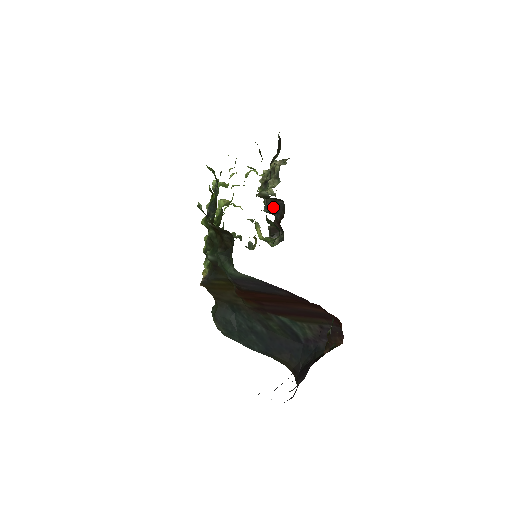
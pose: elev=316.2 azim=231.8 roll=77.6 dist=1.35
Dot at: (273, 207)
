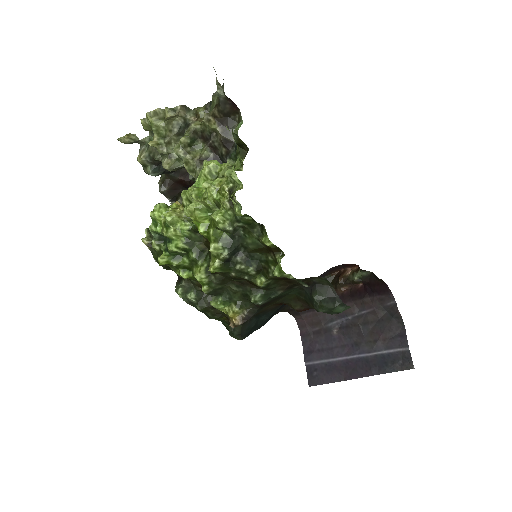
Dot at: occluded
